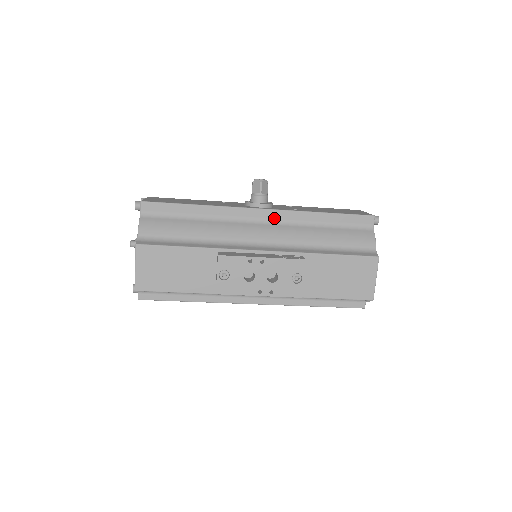
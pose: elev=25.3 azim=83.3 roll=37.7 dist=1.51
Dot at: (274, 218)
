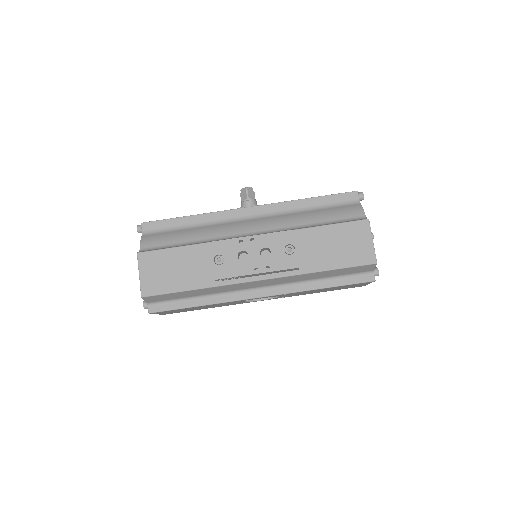
Dot at: (262, 213)
